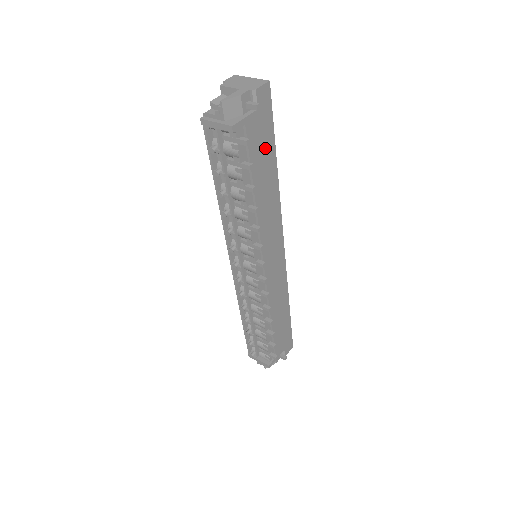
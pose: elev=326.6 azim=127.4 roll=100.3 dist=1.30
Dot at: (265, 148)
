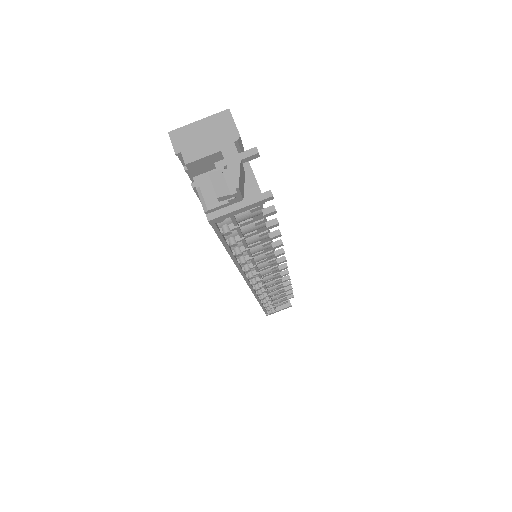
Dot at: occluded
